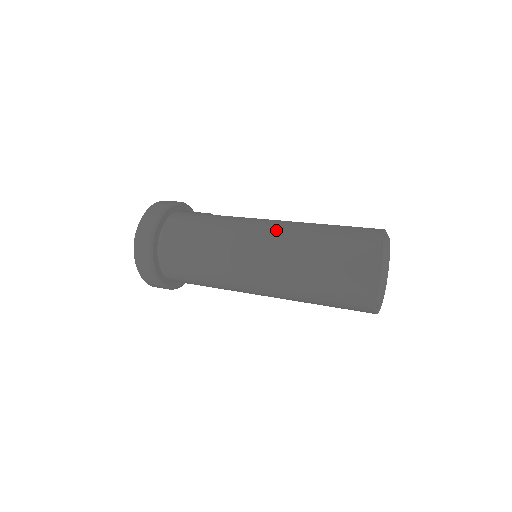
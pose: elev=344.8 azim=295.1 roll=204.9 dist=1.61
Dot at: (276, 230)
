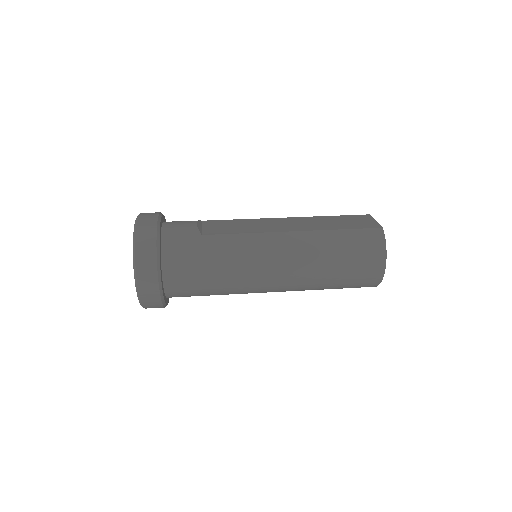
Dot at: (291, 249)
